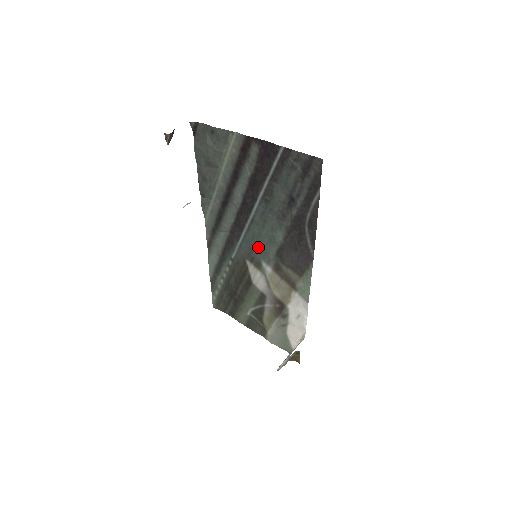
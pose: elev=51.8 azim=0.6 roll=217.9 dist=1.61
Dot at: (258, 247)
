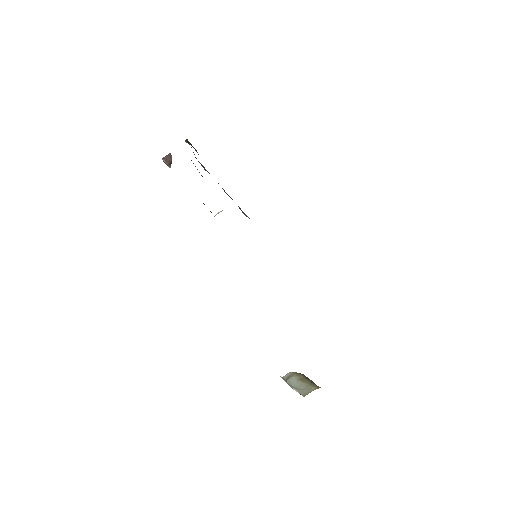
Dot at: occluded
